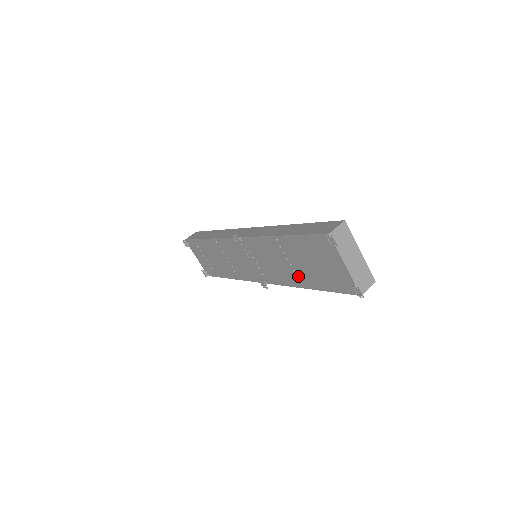
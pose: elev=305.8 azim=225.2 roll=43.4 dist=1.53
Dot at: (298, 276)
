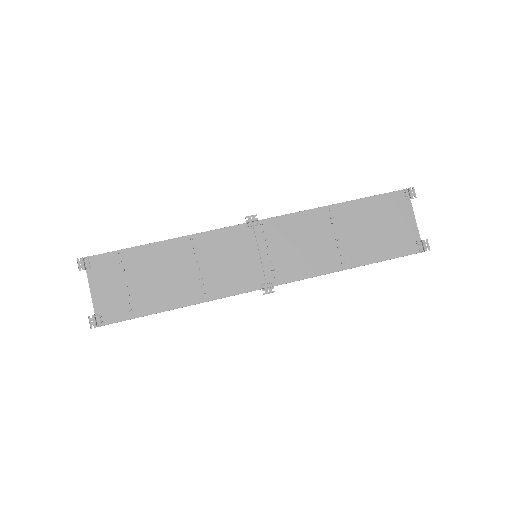
Dot at: (342, 253)
